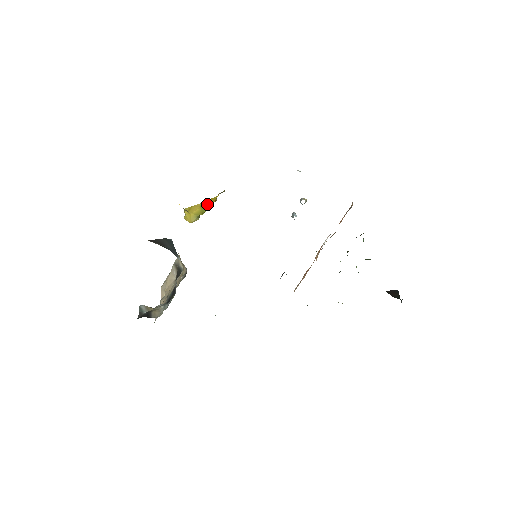
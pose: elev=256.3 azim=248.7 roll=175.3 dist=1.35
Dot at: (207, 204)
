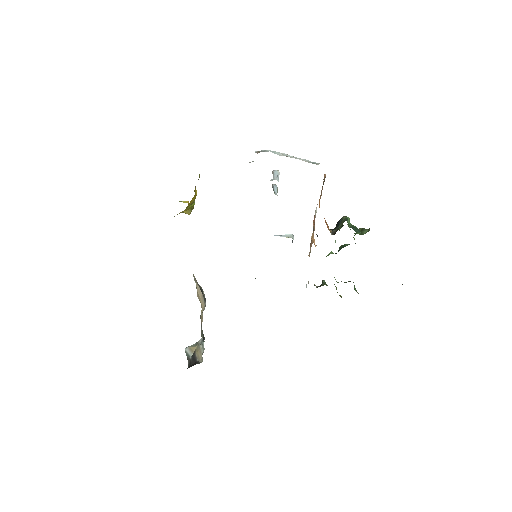
Dot at: (190, 204)
